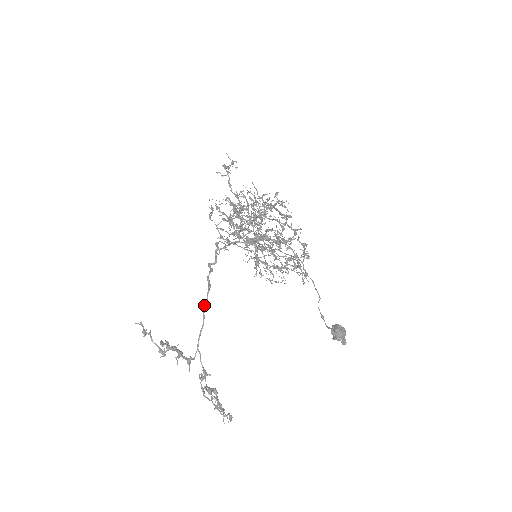
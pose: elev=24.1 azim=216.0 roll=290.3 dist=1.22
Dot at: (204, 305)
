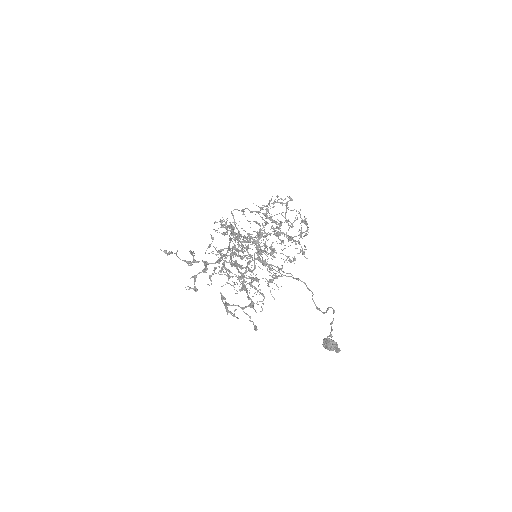
Dot at: (230, 234)
